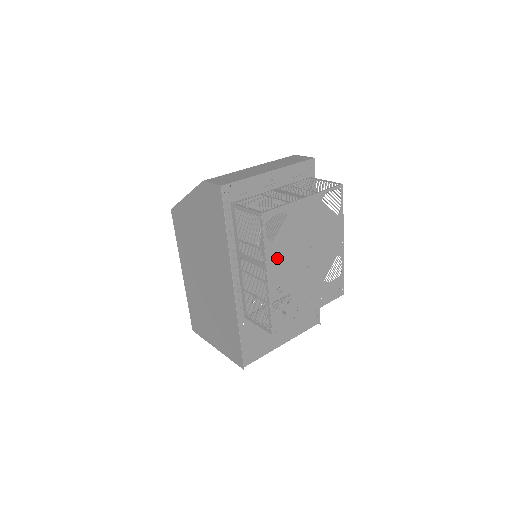
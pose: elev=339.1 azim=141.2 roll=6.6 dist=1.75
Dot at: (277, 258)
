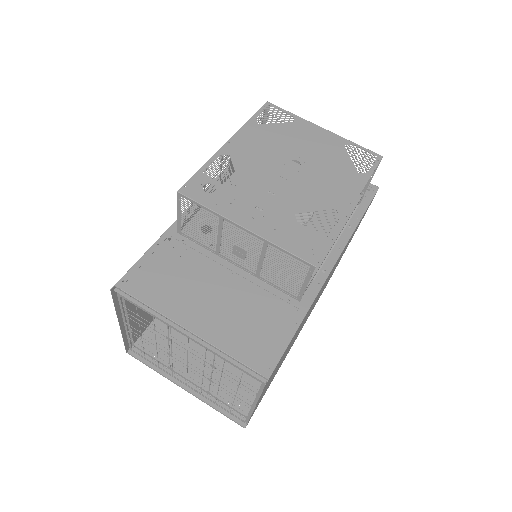
Dot at: (253, 139)
